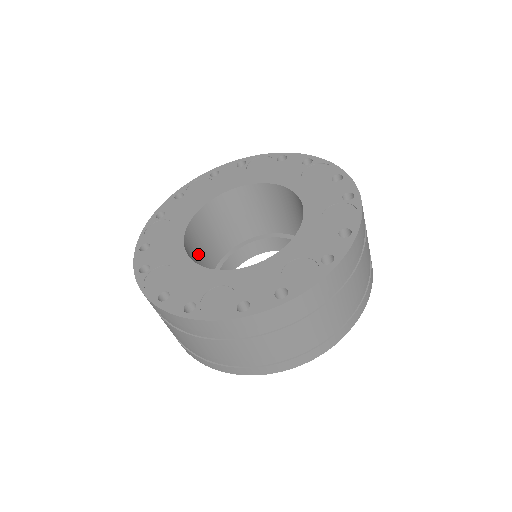
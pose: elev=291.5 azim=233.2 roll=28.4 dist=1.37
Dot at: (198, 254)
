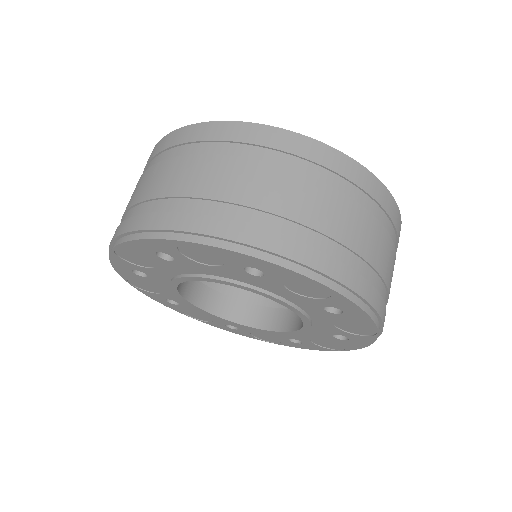
Dot at: occluded
